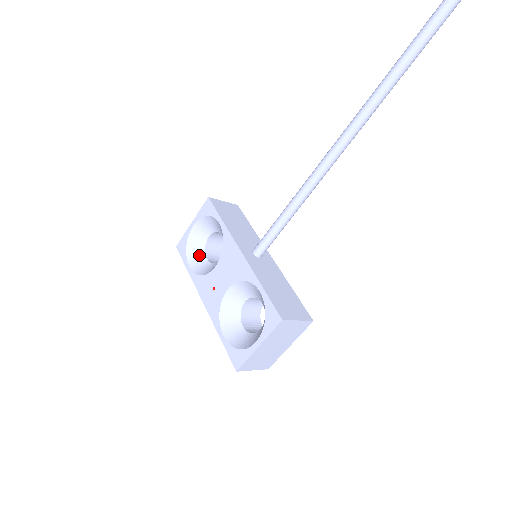
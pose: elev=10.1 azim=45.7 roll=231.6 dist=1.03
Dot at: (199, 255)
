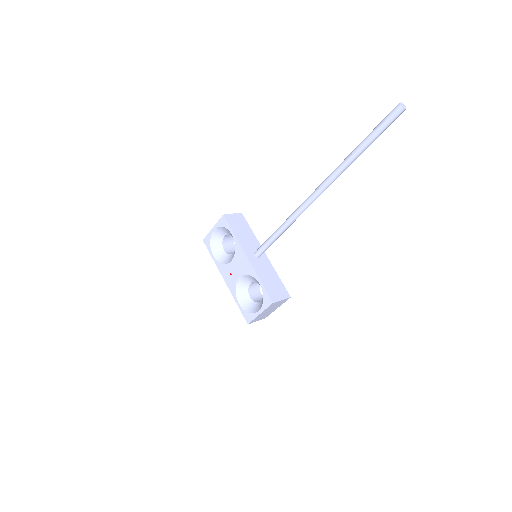
Dot at: (219, 248)
